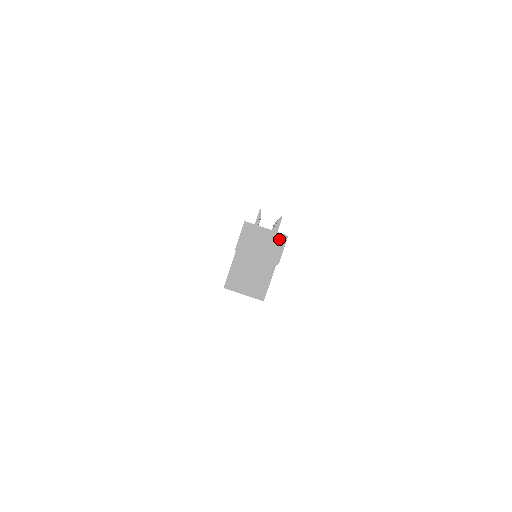
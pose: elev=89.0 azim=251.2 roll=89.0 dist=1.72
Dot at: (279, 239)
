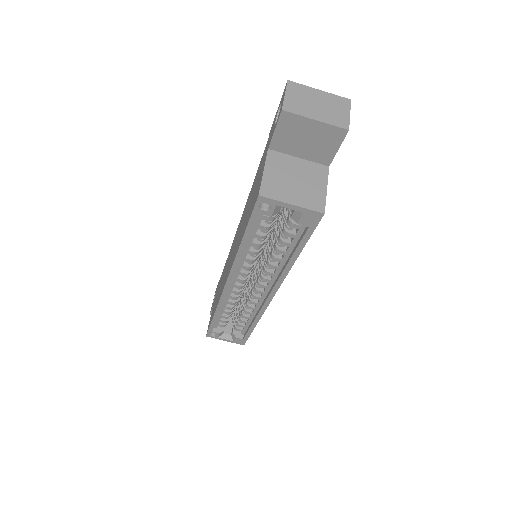
Dot at: (340, 102)
